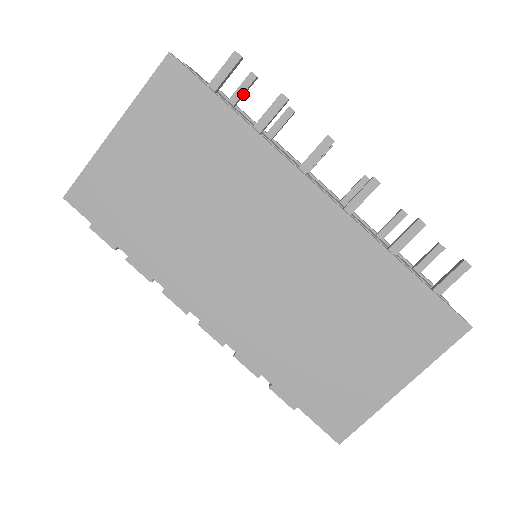
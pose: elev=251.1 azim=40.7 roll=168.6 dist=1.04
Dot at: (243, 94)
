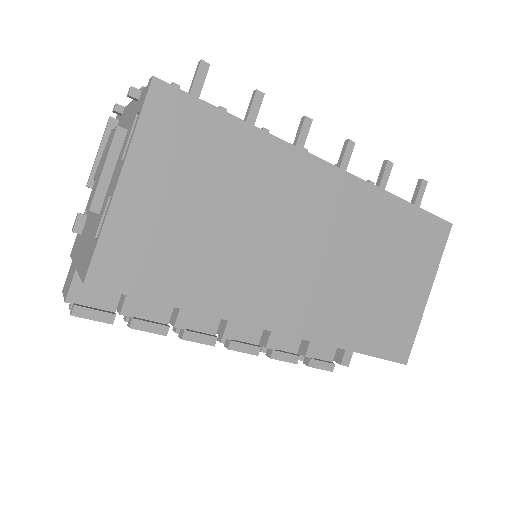
Dot at: occluded
